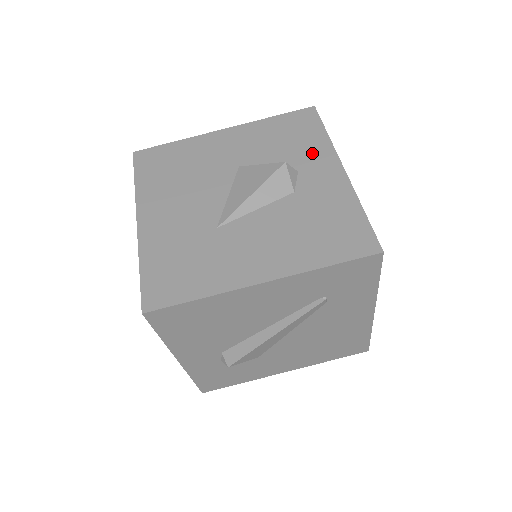
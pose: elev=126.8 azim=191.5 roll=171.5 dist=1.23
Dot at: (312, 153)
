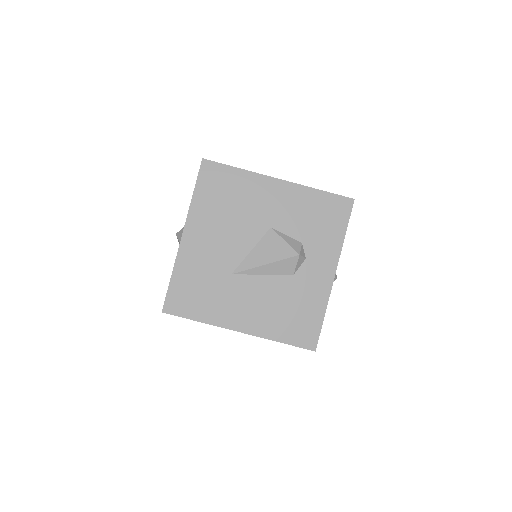
Dot at: (324, 247)
